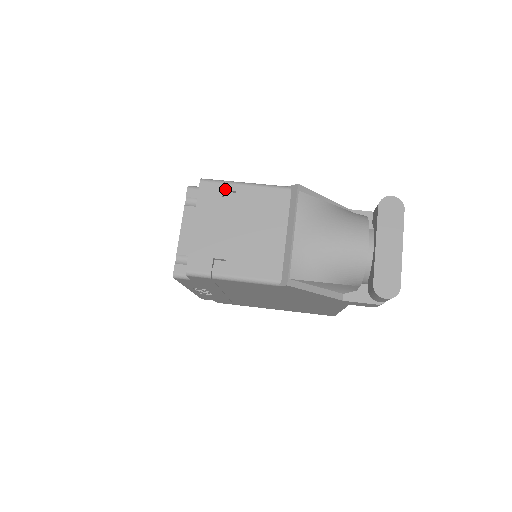
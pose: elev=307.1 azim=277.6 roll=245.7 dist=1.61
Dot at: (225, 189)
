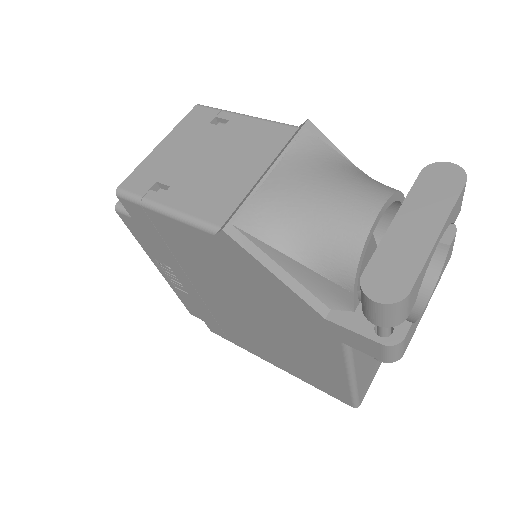
Dot at: (218, 116)
